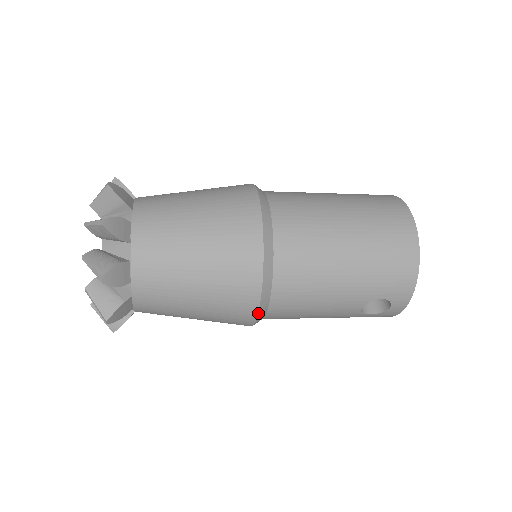
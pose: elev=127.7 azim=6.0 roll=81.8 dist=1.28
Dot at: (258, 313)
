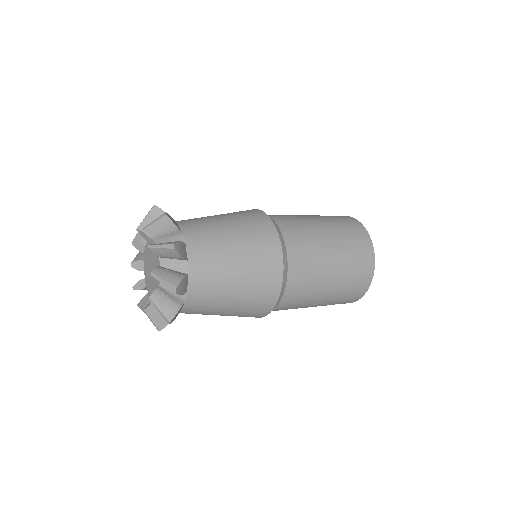
Dot at: occluded
